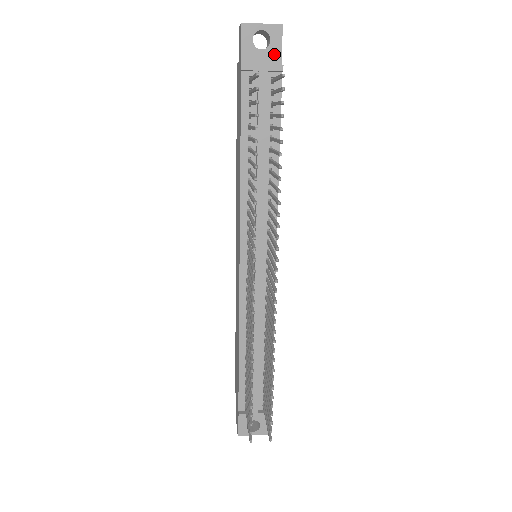
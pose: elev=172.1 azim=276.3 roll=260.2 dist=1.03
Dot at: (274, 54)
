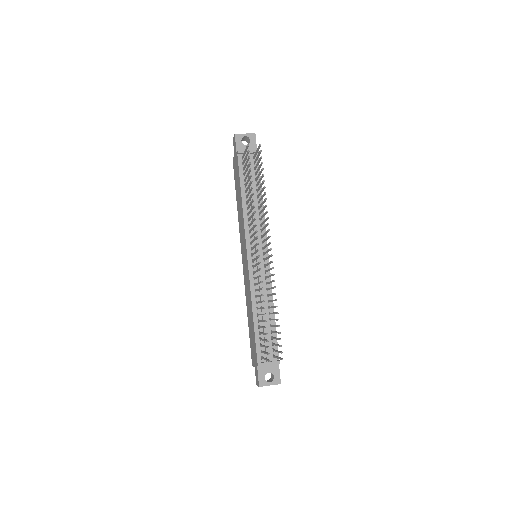
Dot at: (253, 146)
